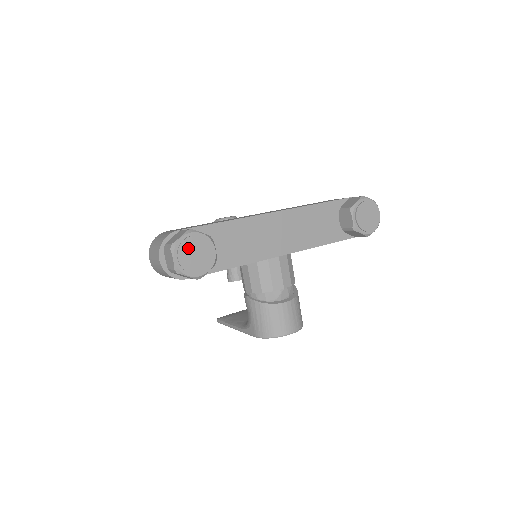
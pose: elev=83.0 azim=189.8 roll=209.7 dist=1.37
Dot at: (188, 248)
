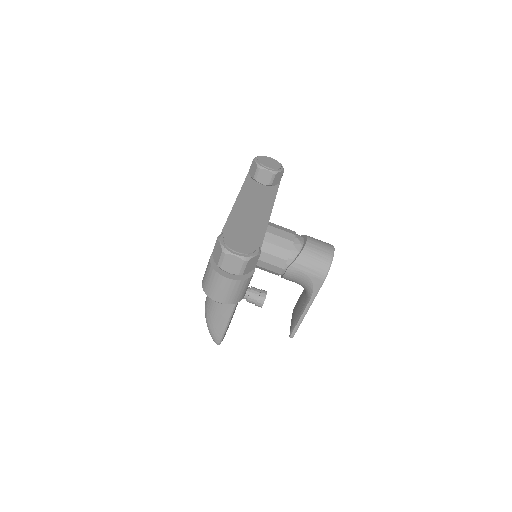
Dot at: (232, 243)
